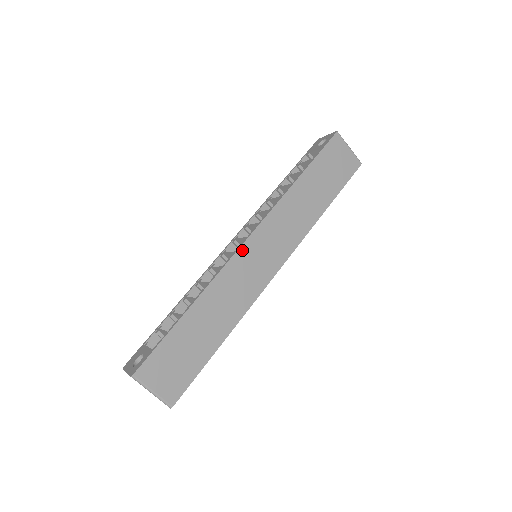
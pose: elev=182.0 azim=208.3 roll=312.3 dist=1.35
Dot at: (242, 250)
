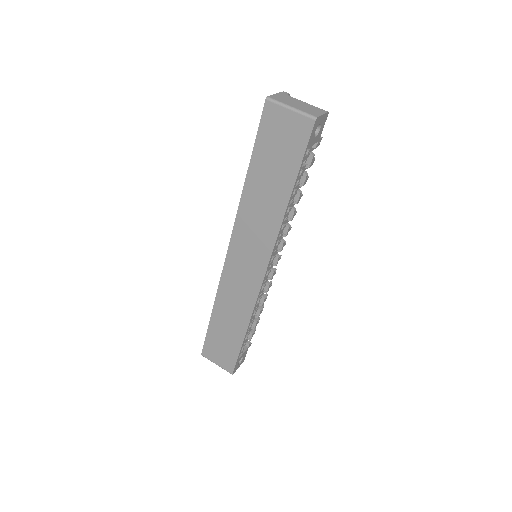
Dot at: (227, 264)
